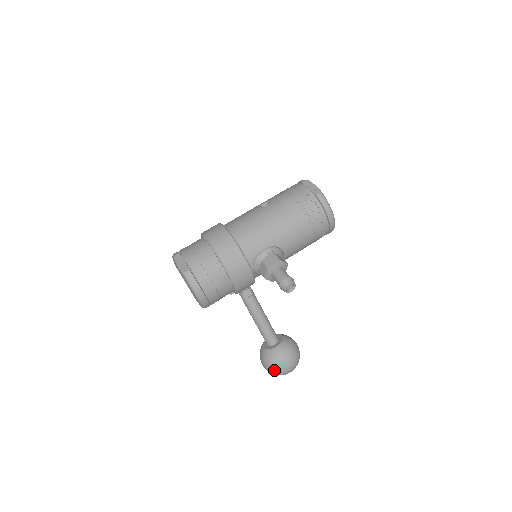
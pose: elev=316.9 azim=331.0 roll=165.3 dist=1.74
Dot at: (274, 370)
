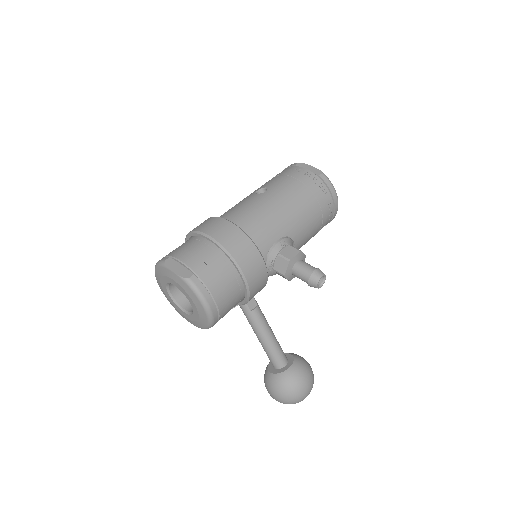
Dot at: (291, 398)
